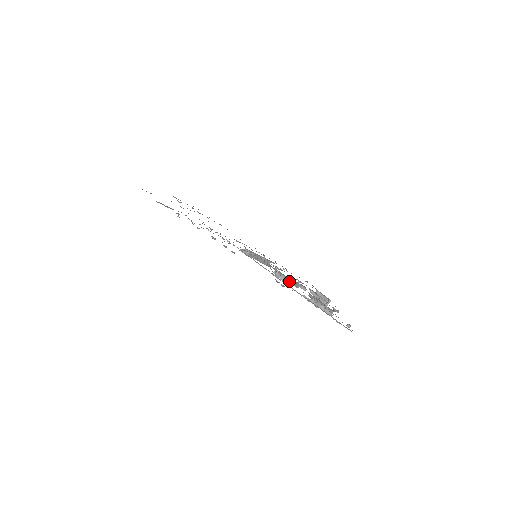
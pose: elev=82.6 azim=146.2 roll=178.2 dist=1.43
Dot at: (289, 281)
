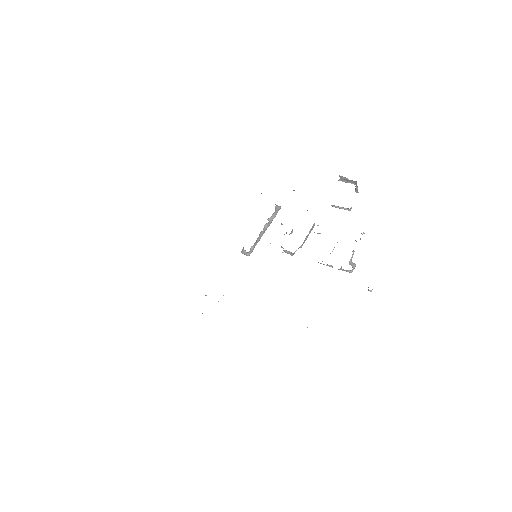
Dot at: (299, 247)
